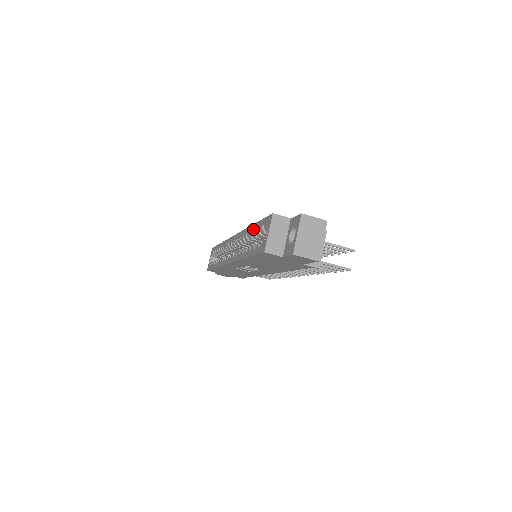
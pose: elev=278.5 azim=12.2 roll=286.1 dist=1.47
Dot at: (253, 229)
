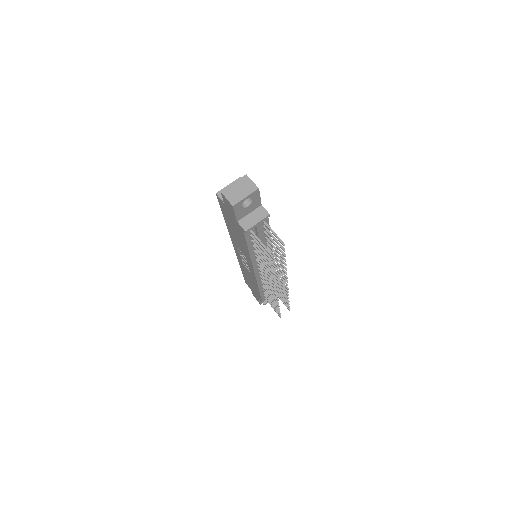
Dot at: occluded
